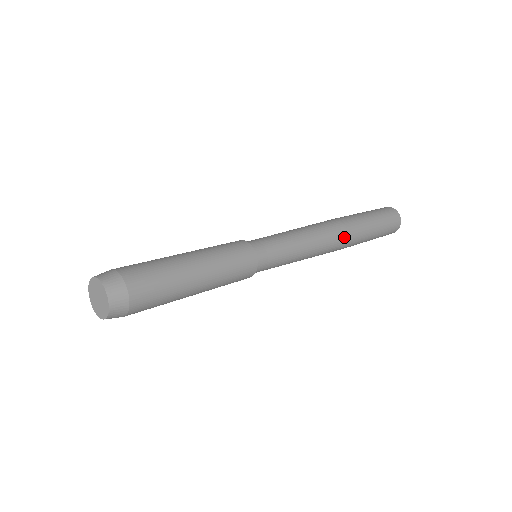
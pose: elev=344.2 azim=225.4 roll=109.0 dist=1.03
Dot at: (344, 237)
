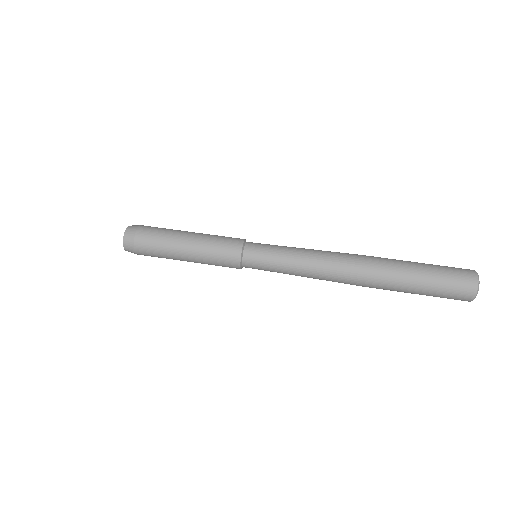
Dot at: (356, 285)
